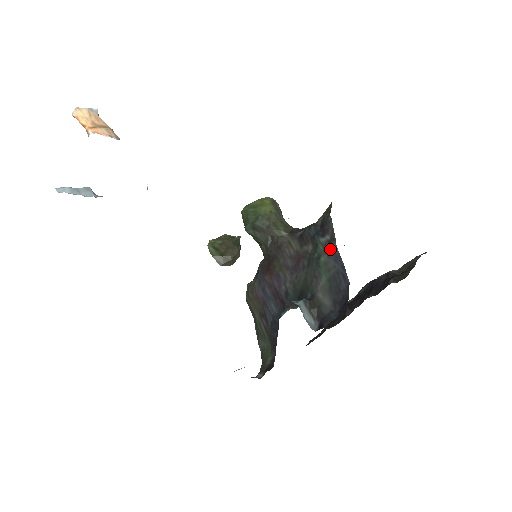
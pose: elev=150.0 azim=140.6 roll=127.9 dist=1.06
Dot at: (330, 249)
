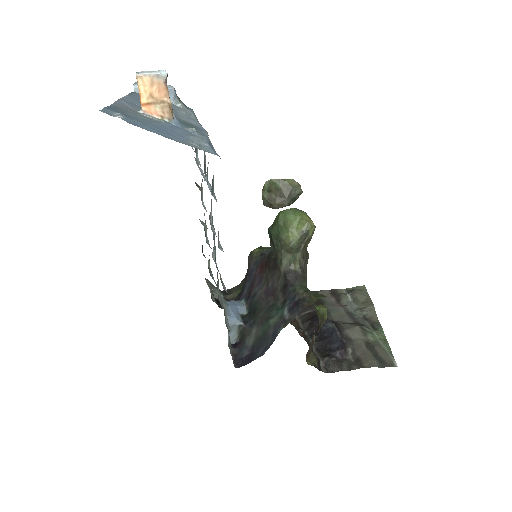
Dot at: (278, 325)
